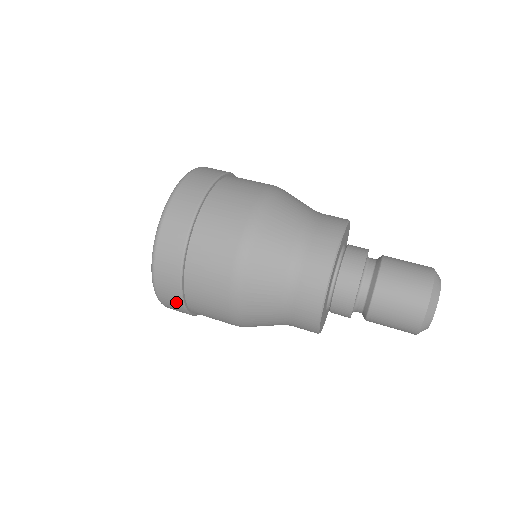
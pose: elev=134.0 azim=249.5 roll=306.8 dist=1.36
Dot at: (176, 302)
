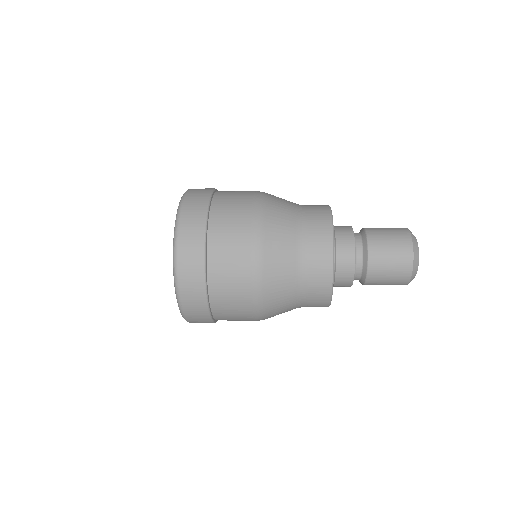
Dot at: (200, 307)
